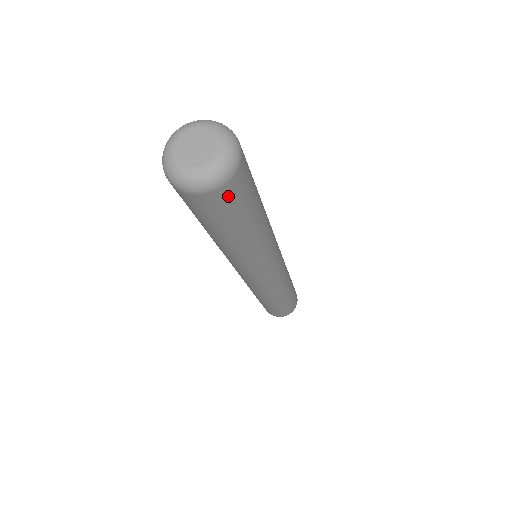
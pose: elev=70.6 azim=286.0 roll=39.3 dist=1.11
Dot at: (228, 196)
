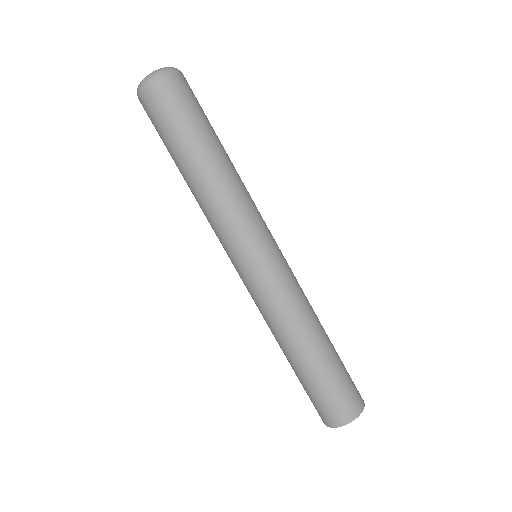
Dot at: (176, 89)
